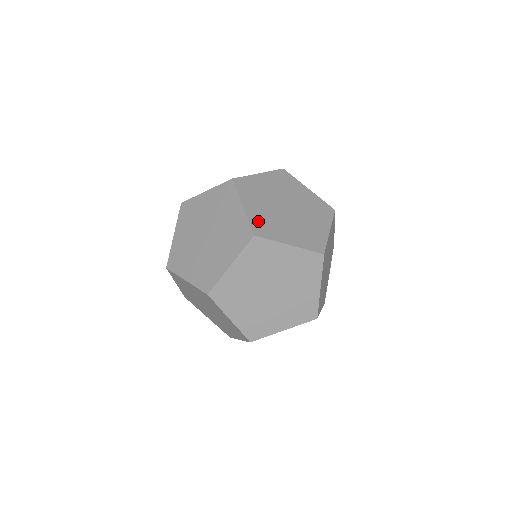
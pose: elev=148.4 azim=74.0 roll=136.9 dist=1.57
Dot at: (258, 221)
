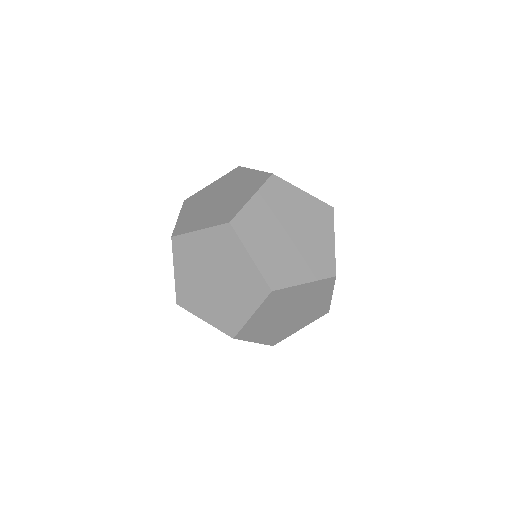
Dot at: occluded
